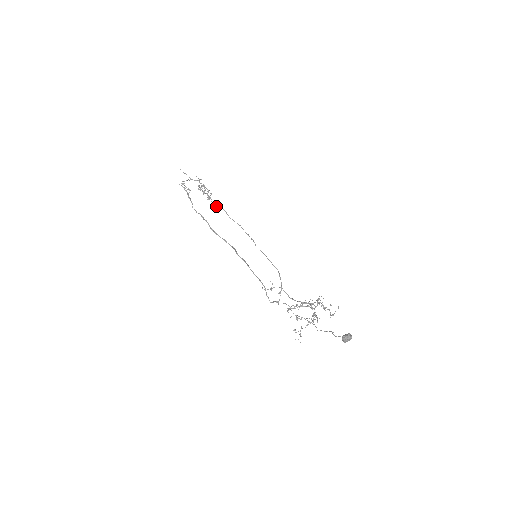
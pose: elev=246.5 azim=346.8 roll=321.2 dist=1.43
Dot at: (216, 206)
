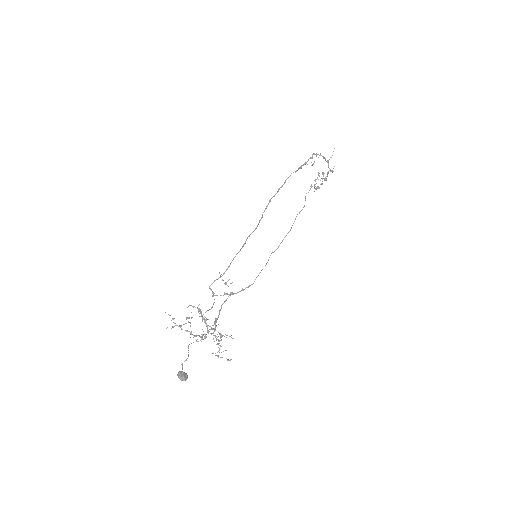
Dot at: occluded
